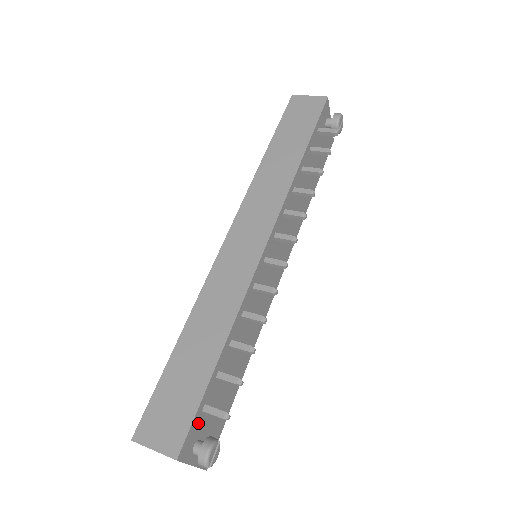
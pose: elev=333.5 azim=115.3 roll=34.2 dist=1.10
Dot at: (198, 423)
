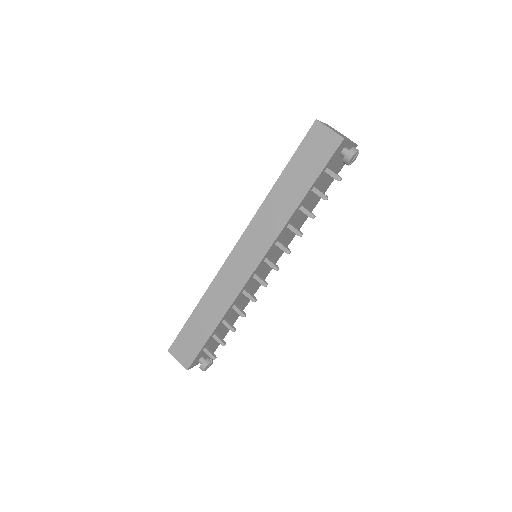
Dot at: (201, 354)
